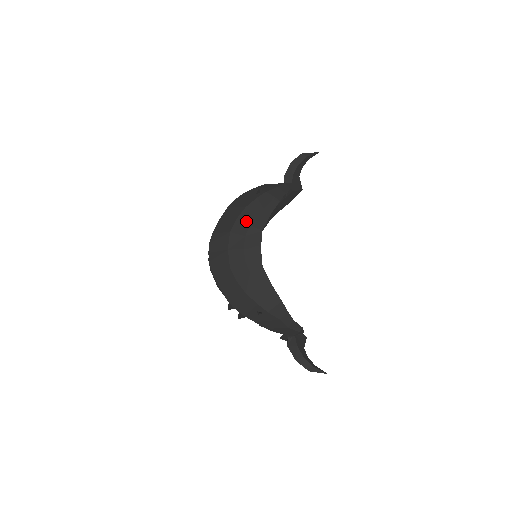
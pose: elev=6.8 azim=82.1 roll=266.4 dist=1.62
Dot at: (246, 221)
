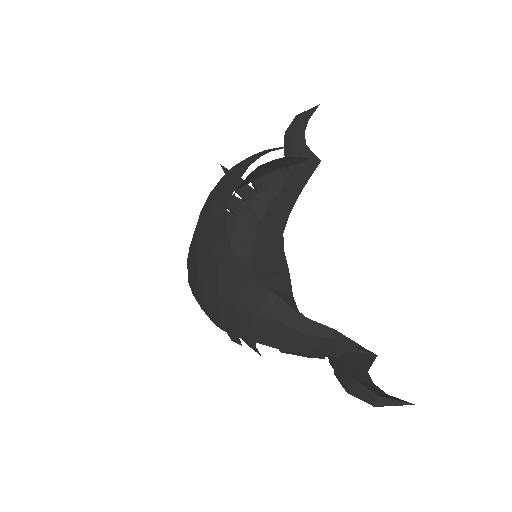
Dot at: (209, 207)
